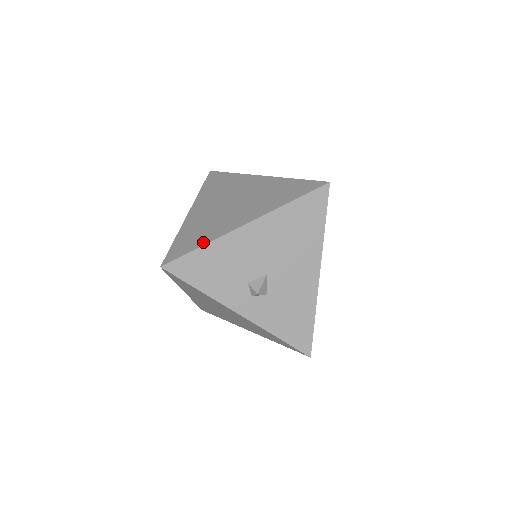
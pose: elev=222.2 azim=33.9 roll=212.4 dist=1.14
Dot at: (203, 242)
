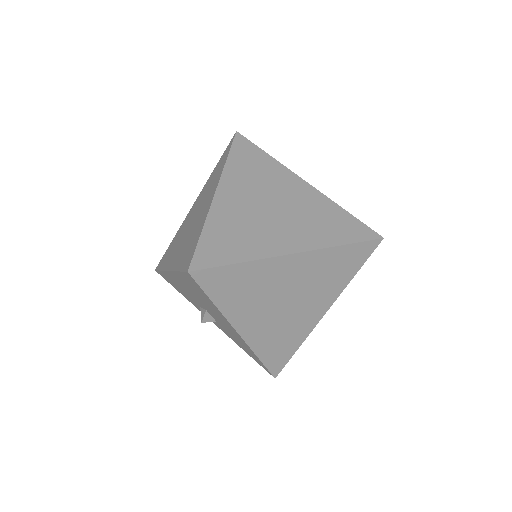
Dot at: (163, 266)
